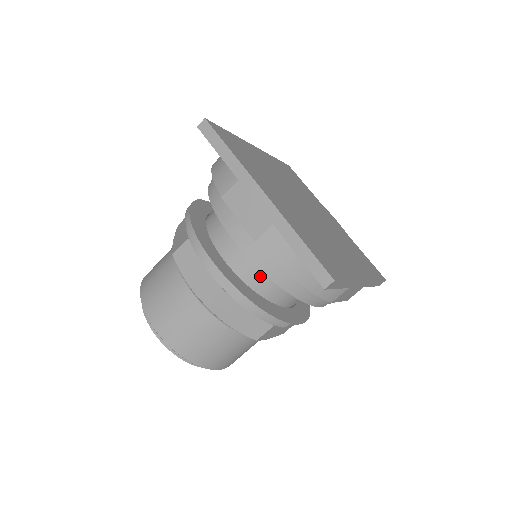
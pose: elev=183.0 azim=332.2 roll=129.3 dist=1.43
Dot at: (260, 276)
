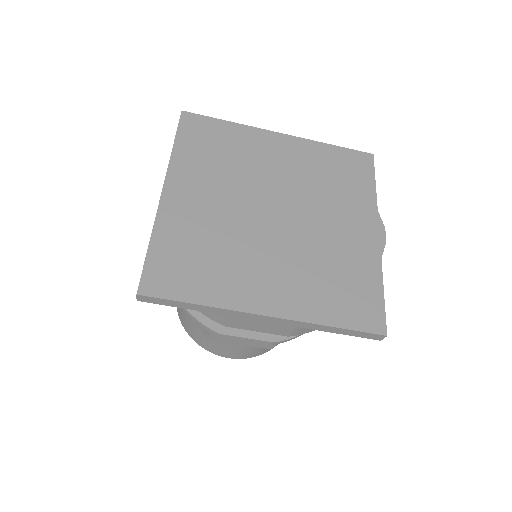
Dot at: occluded
